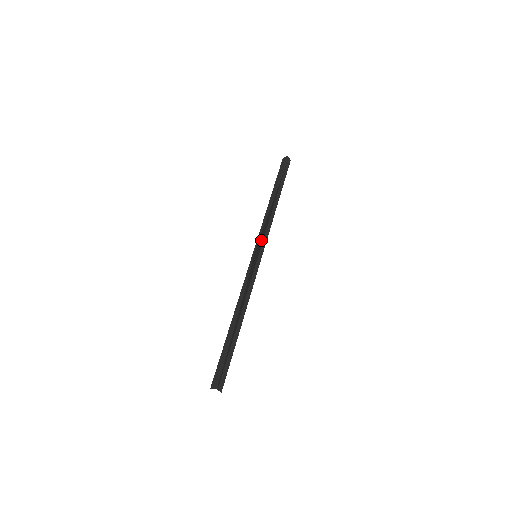
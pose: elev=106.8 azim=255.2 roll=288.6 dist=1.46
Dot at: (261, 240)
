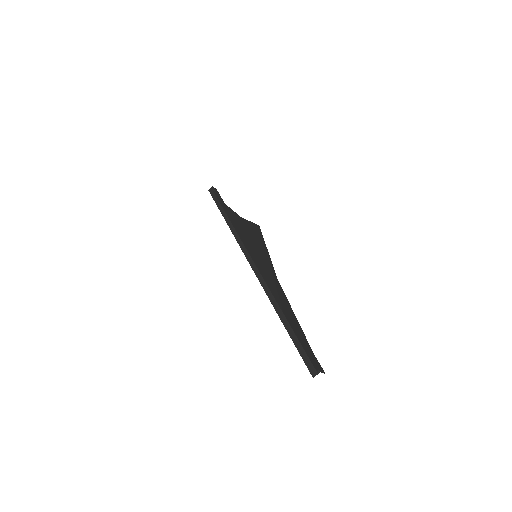
Dot at: occluded
